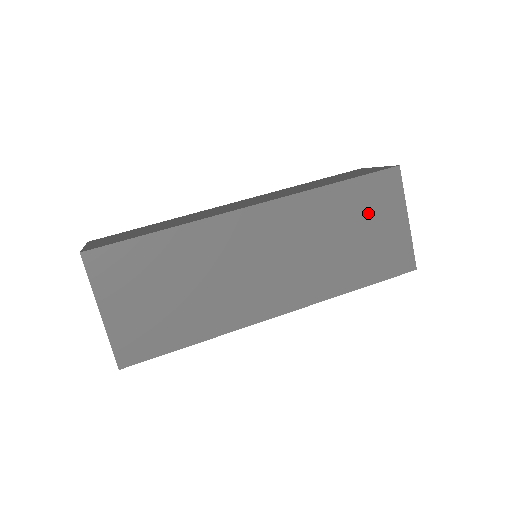
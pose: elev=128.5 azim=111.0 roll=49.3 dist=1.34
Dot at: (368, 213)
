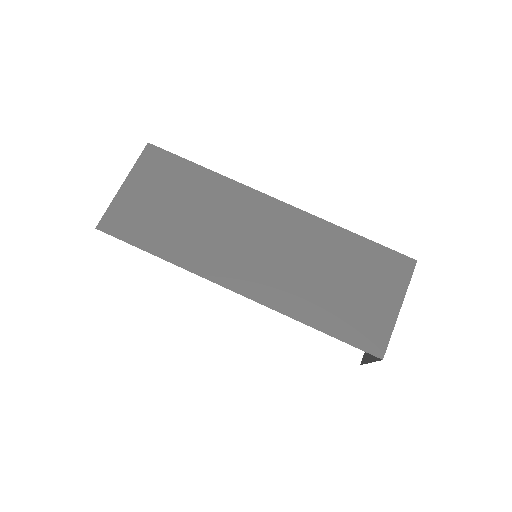
Dot at: (366, 275)
